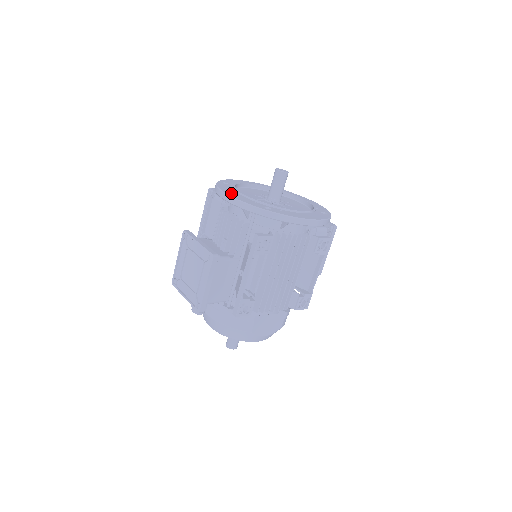
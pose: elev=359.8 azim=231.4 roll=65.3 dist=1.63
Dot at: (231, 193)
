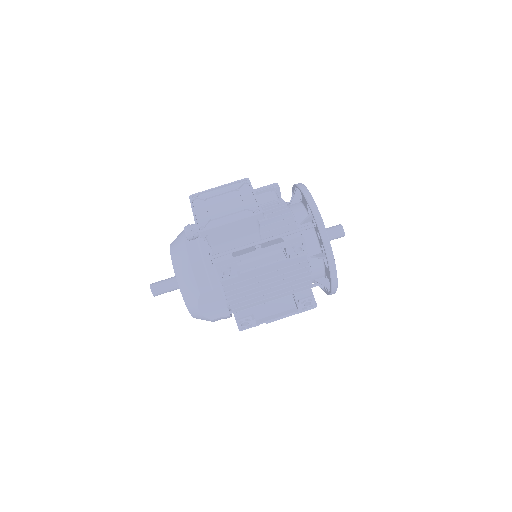
Dot at: occluded
